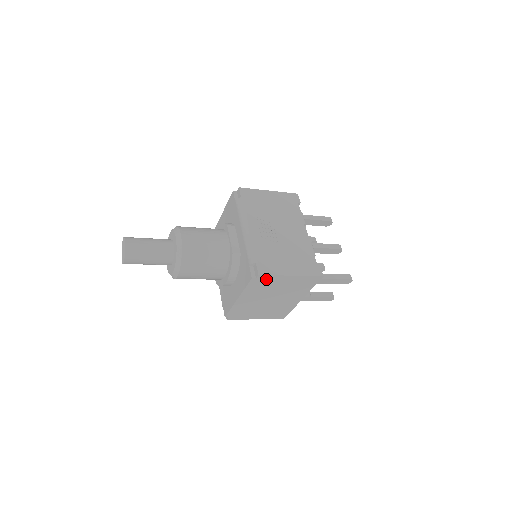
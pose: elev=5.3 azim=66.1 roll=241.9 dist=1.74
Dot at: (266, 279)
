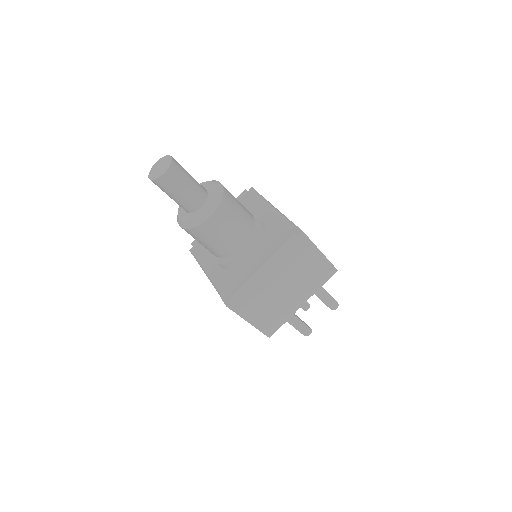
Dot at: (302, 244)
